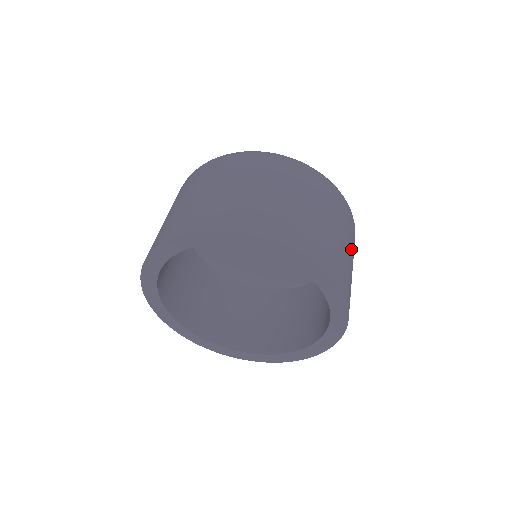
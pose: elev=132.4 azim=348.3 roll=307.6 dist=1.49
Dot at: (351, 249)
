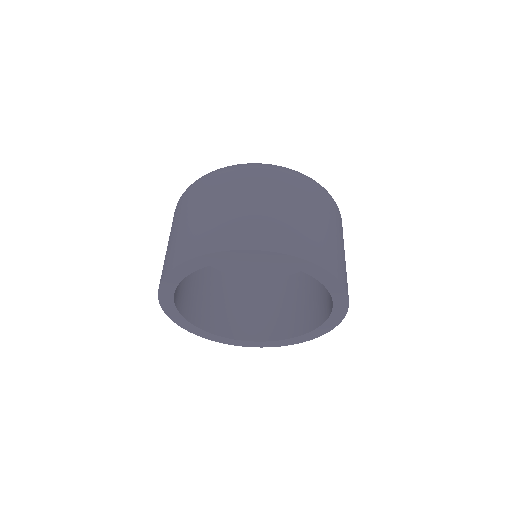
Dot at: occluded
